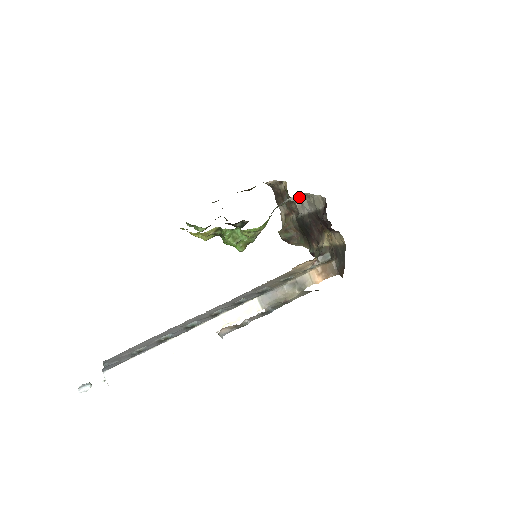
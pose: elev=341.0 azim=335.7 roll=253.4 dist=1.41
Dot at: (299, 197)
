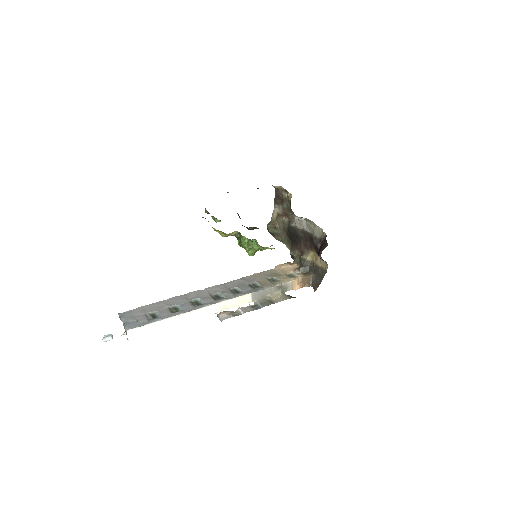
Dot at: (303, 219)
